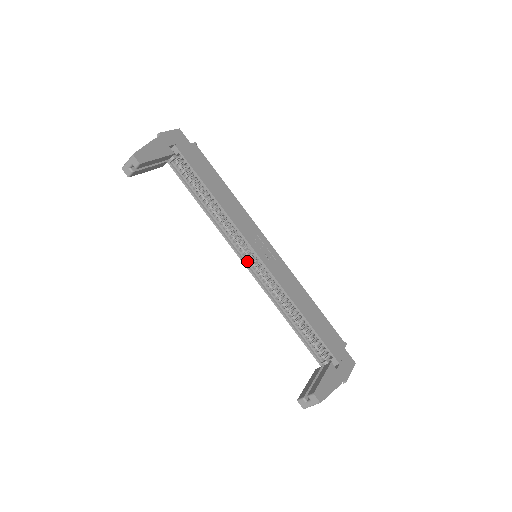
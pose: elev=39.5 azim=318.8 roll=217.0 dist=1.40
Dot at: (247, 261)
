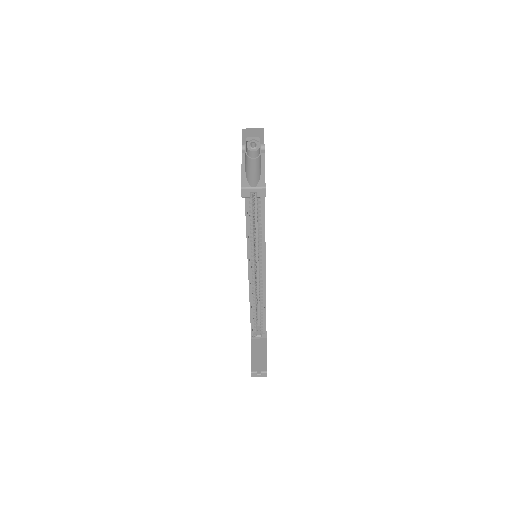
Dot at: (251, 261)
